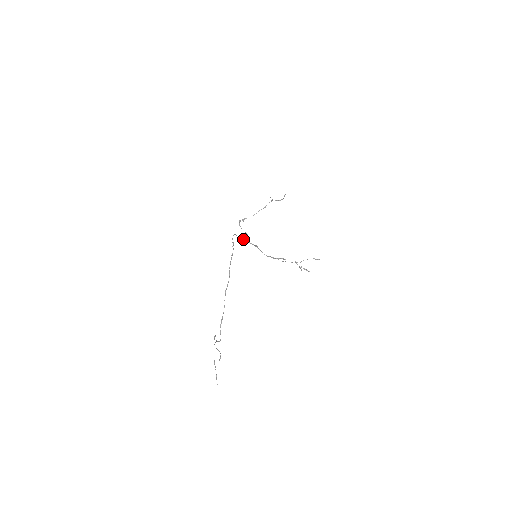
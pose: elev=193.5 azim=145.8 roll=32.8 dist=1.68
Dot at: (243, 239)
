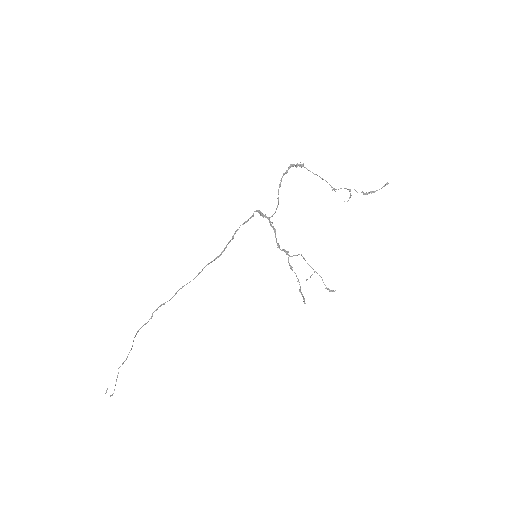
Dot at: (263, 215)
